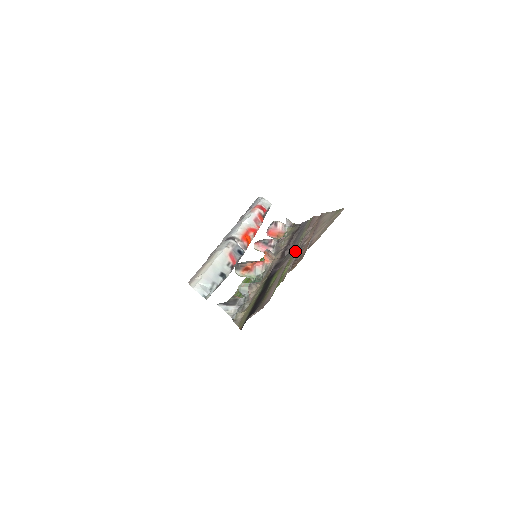
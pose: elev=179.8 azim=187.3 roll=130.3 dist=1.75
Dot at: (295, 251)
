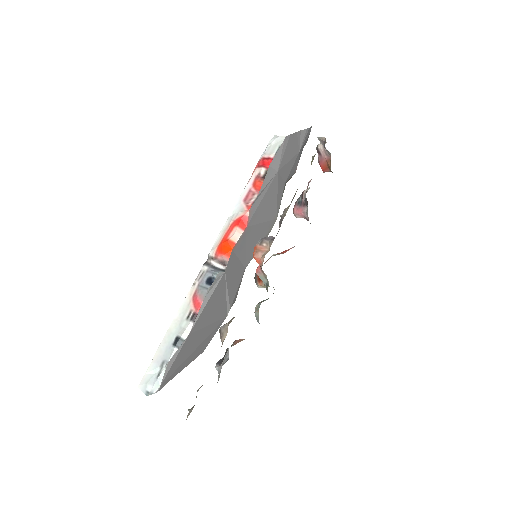
Dot at: occluded
